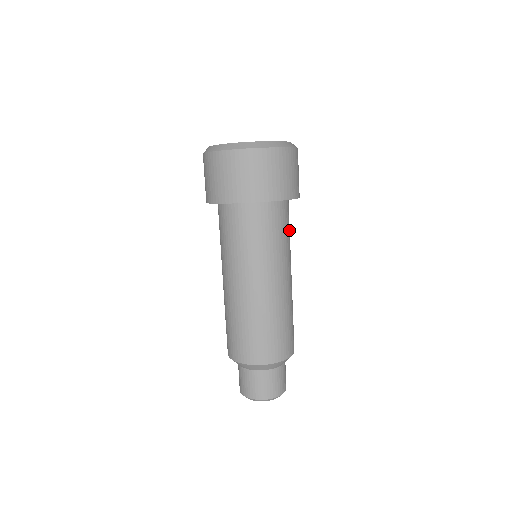
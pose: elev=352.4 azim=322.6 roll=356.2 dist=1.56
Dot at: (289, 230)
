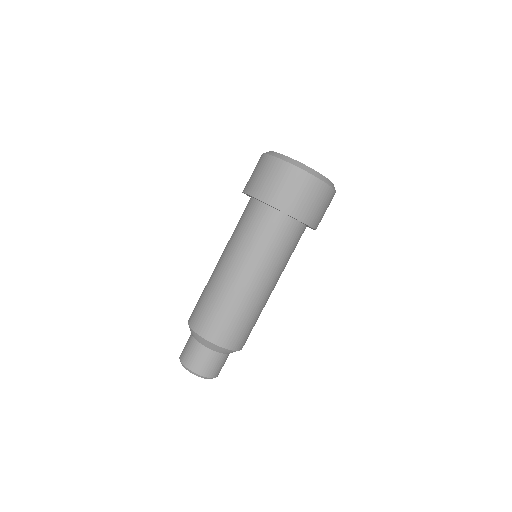
Dot at: (293, 250)
